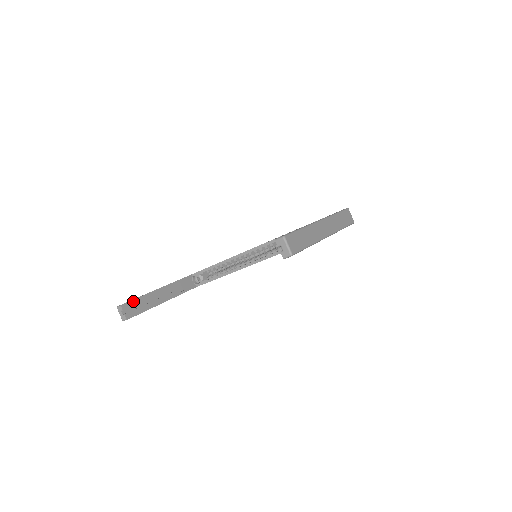
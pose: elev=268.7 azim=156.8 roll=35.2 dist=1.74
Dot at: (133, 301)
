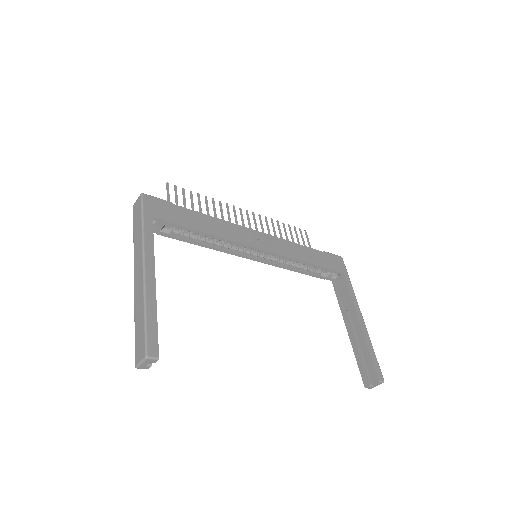
Dot at: (157, 335)
